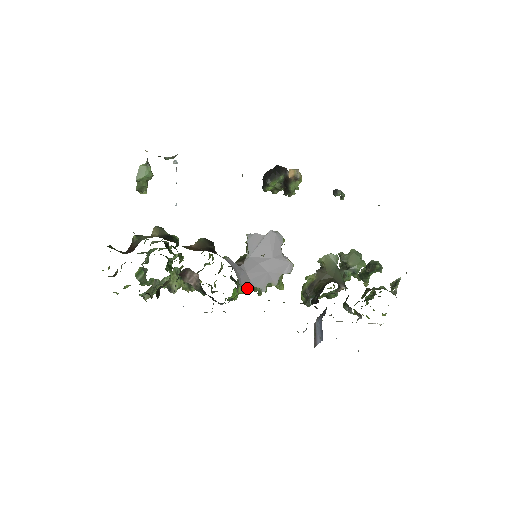
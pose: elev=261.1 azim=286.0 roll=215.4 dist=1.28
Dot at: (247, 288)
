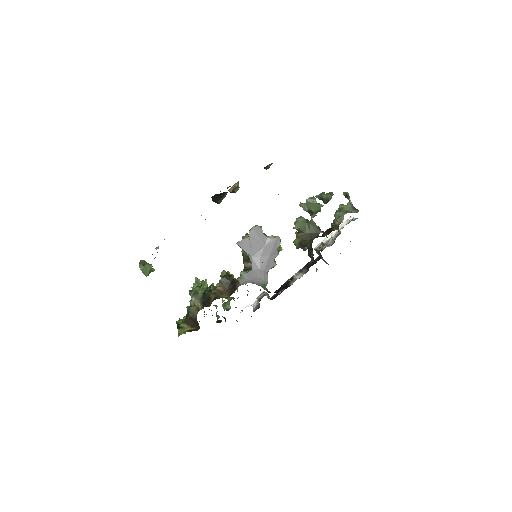
Dot at: (267, 277)
